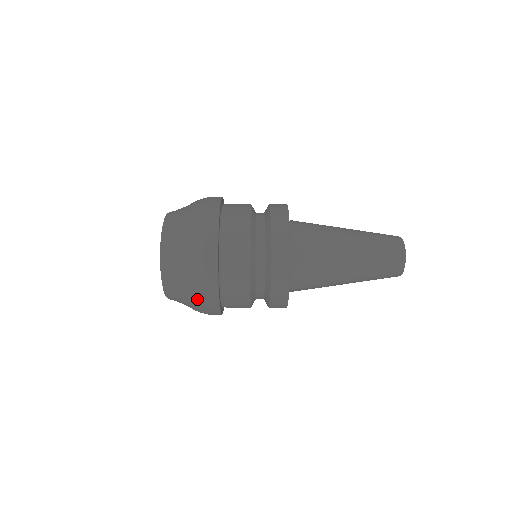
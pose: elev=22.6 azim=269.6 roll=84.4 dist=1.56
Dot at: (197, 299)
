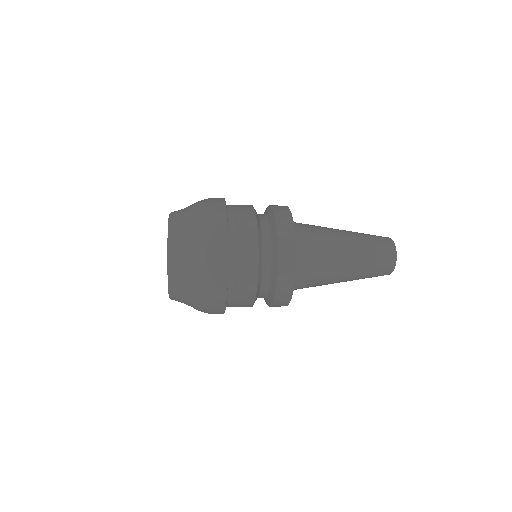
Dot at: occluded
